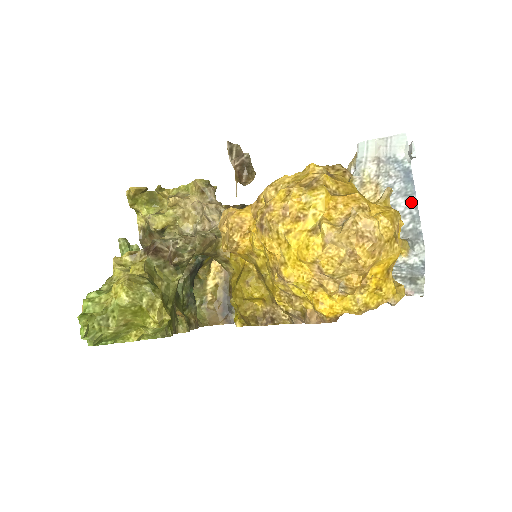
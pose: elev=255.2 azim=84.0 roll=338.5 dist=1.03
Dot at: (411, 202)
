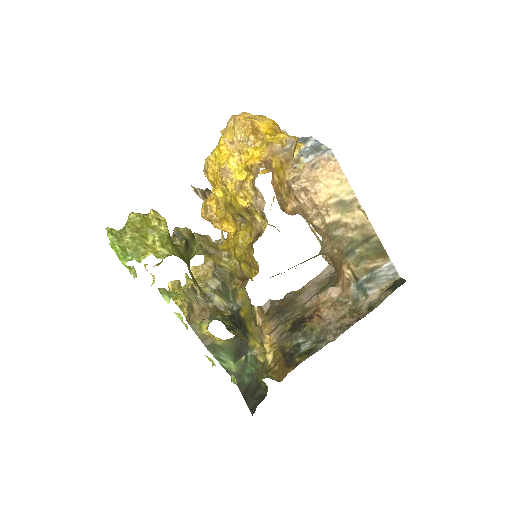
Dot at: occluded
